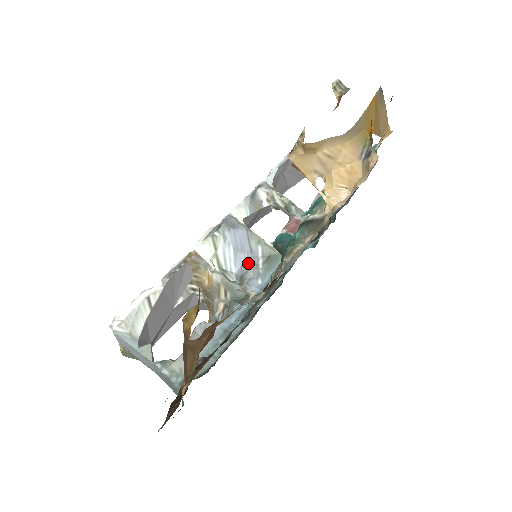
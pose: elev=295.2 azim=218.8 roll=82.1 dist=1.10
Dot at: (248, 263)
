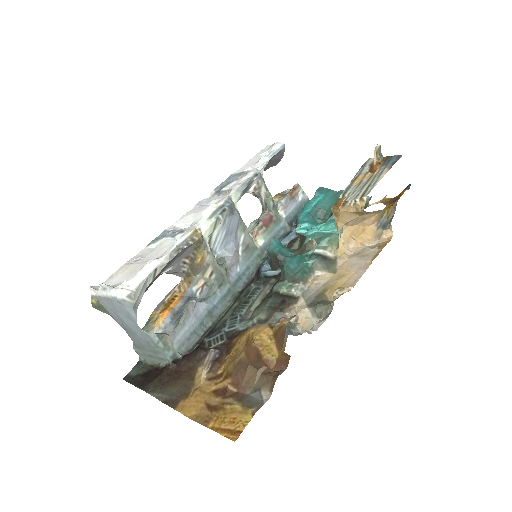
Dot at: (232, 248)
